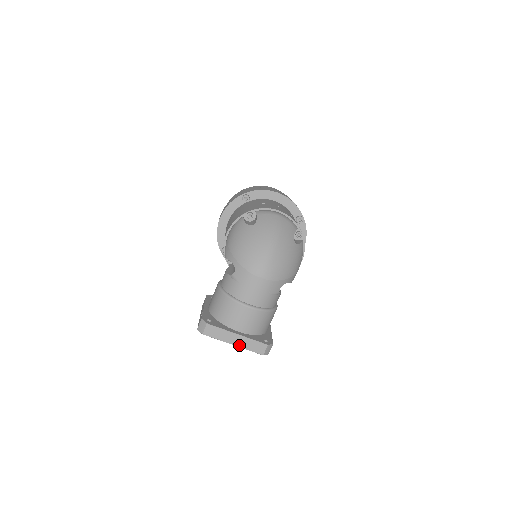
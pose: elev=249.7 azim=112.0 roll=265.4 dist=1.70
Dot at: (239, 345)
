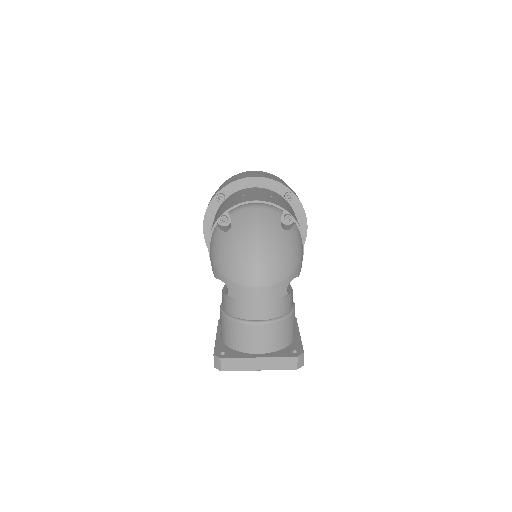
Dot at: (266, 368)
